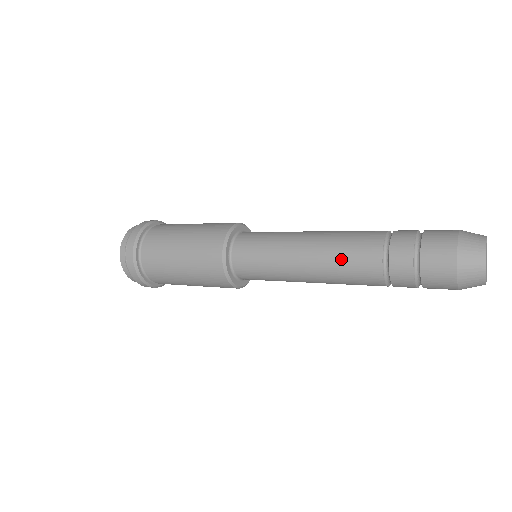
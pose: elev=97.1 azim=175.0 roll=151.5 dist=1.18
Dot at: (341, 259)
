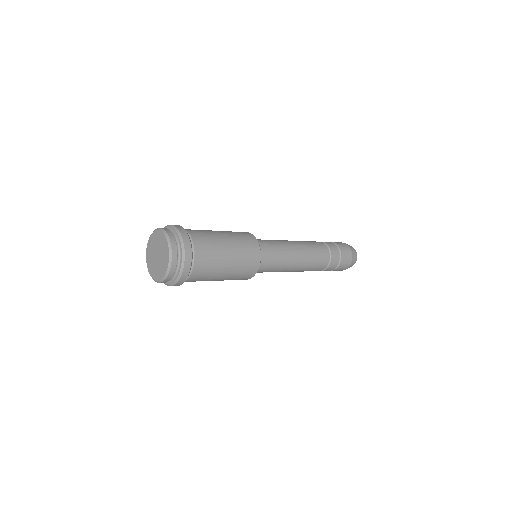
Dot at: (310, 269)
